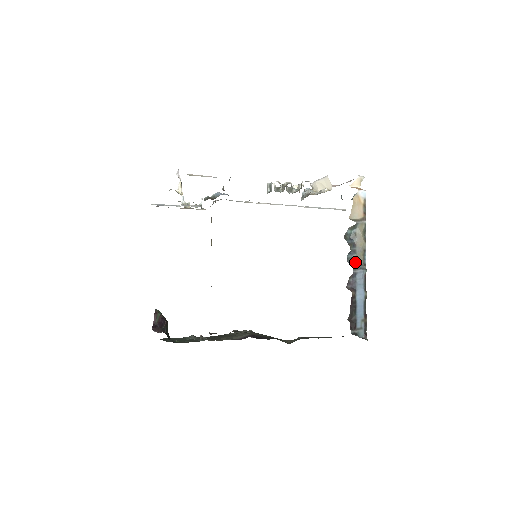
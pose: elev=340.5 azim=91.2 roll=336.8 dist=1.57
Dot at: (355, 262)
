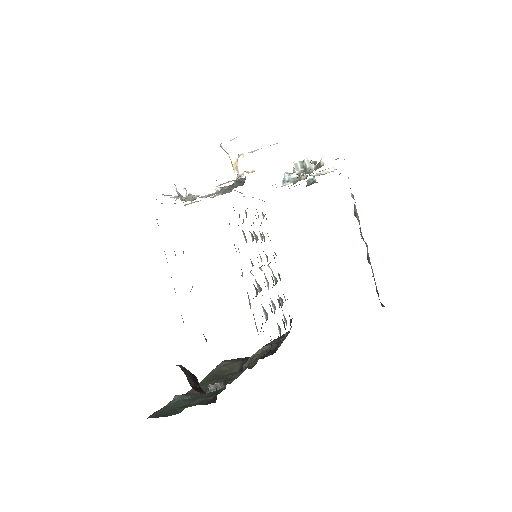
Dot at: (363, 238)
